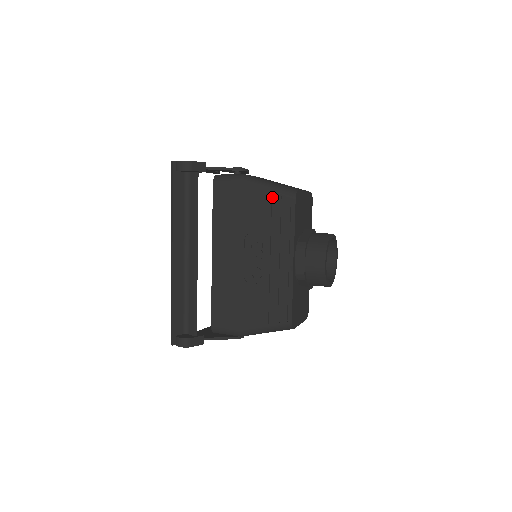
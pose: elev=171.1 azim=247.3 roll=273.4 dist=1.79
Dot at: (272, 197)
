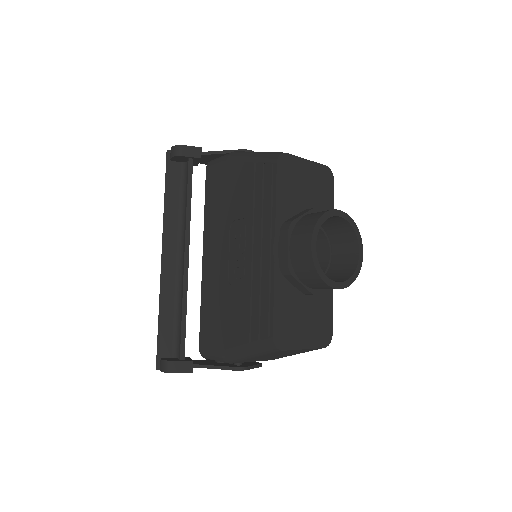
Dot at: (255, 168)
